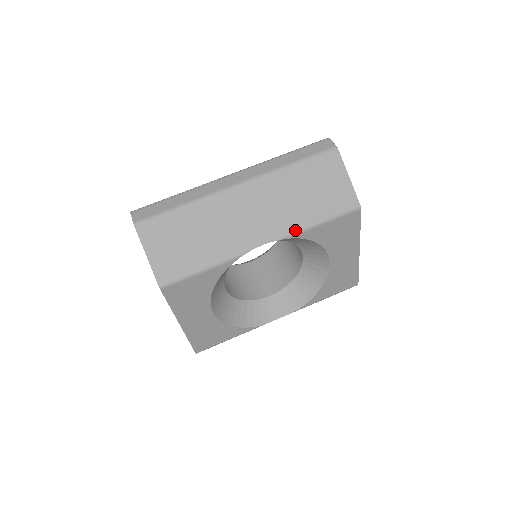
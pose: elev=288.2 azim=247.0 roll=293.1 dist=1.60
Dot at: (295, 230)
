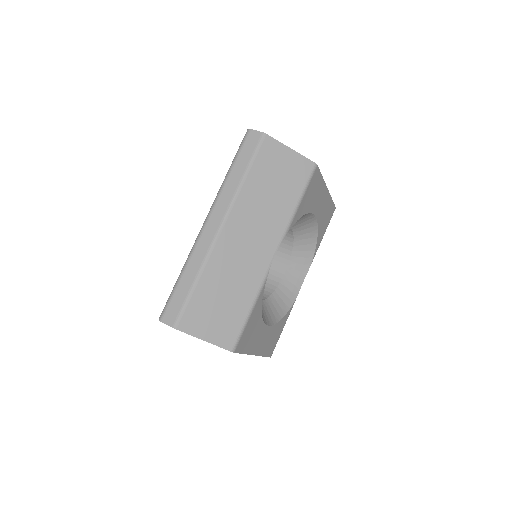
Dot at: (287, 224)
